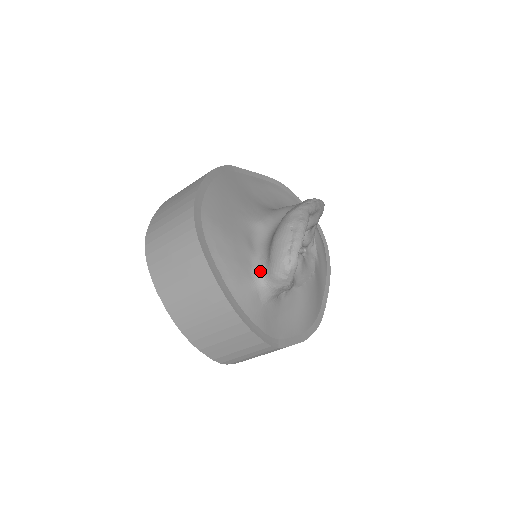
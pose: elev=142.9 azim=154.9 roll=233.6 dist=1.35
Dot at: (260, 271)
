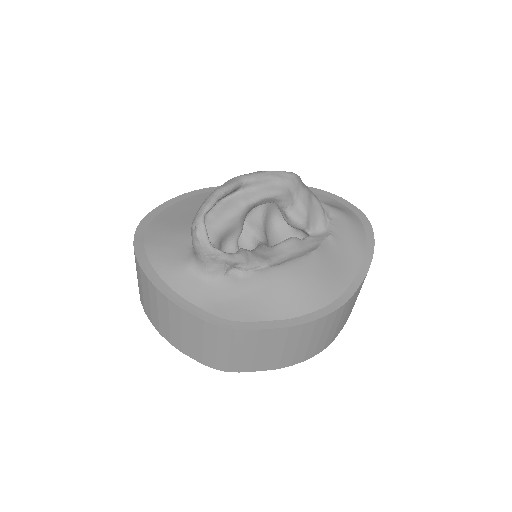
Dot at: occluded
